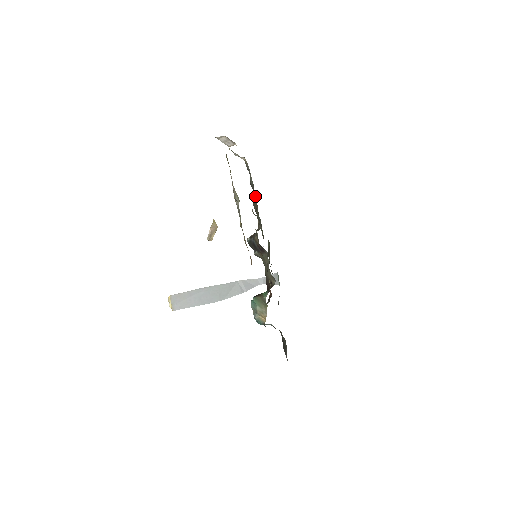
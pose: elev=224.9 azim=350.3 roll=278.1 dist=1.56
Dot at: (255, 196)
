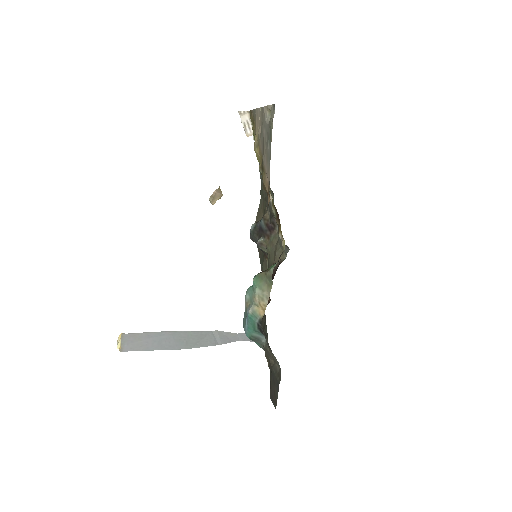
Dot at: (261, 204)
